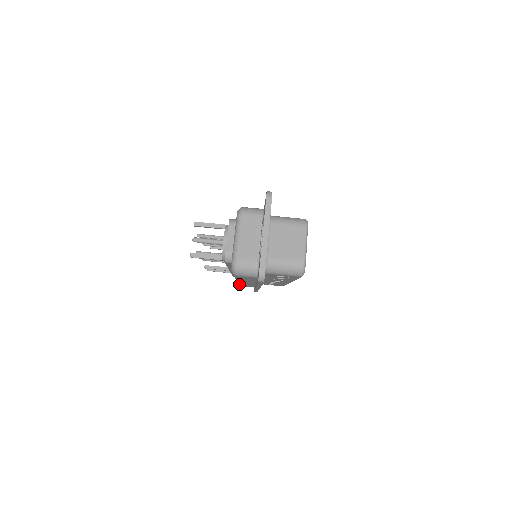
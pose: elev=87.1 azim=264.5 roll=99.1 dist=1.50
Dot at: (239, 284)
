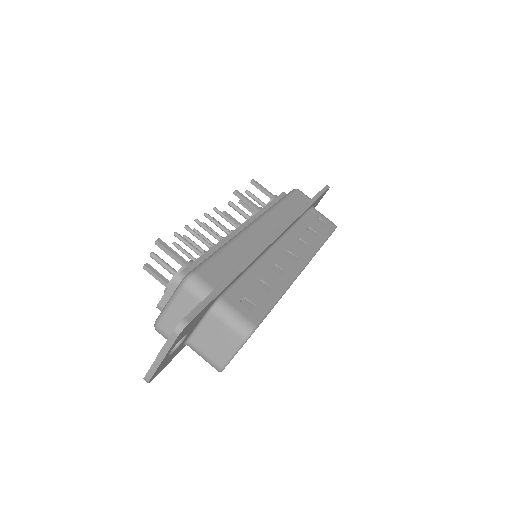
Dot at: occluded
